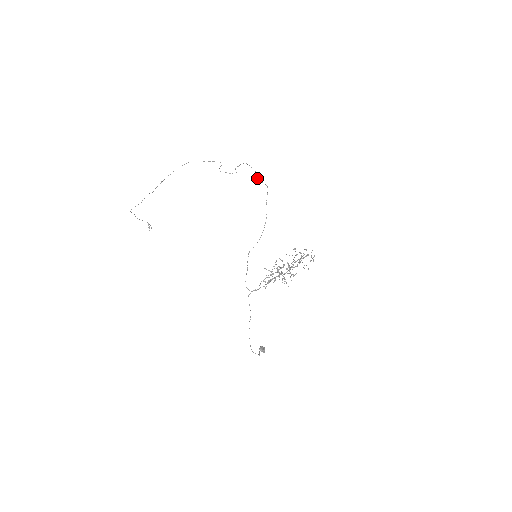
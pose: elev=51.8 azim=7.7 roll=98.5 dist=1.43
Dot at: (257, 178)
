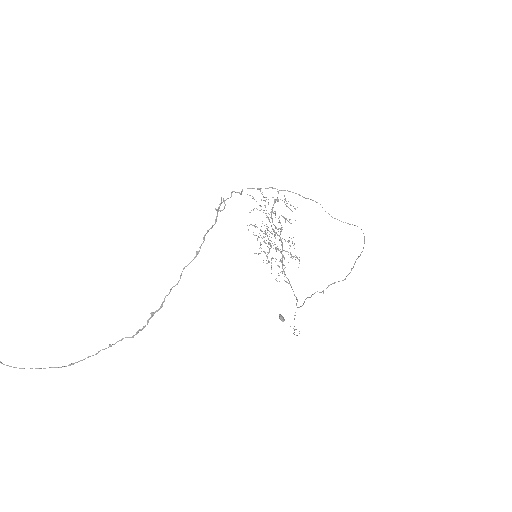
Dot at: occluded
